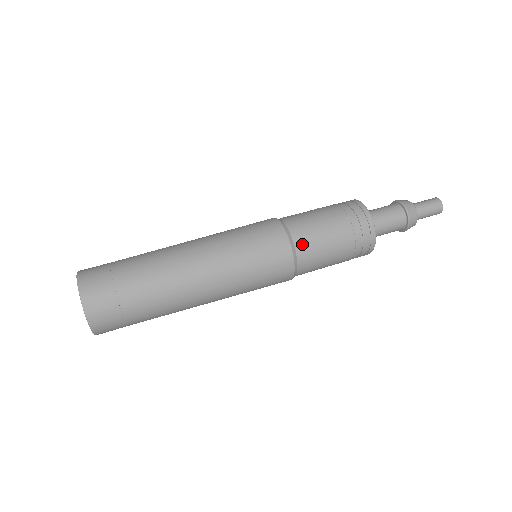
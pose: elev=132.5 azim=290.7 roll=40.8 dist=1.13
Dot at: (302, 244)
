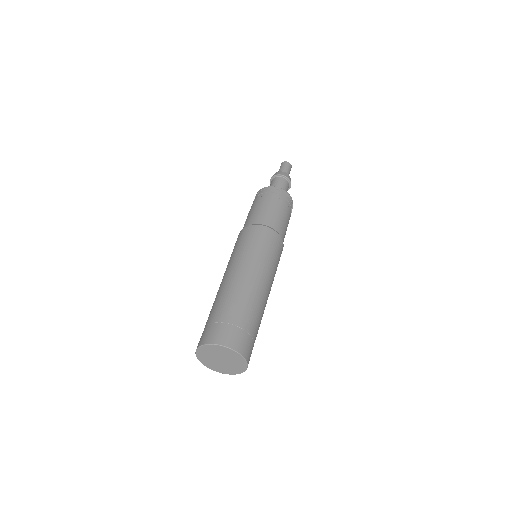
Dot at: (265, 221)
